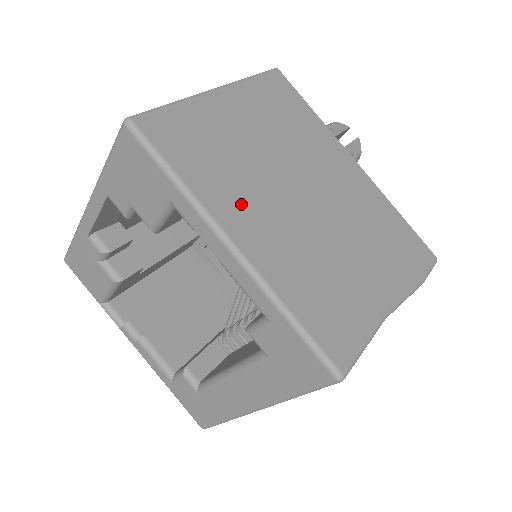
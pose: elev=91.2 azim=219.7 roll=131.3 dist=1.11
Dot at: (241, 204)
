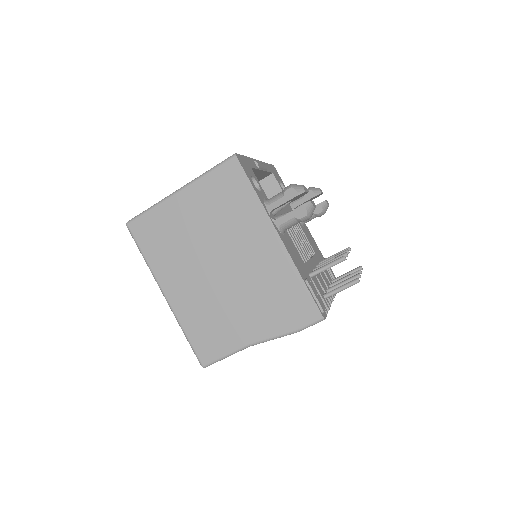
Dot at: (174, 272)
